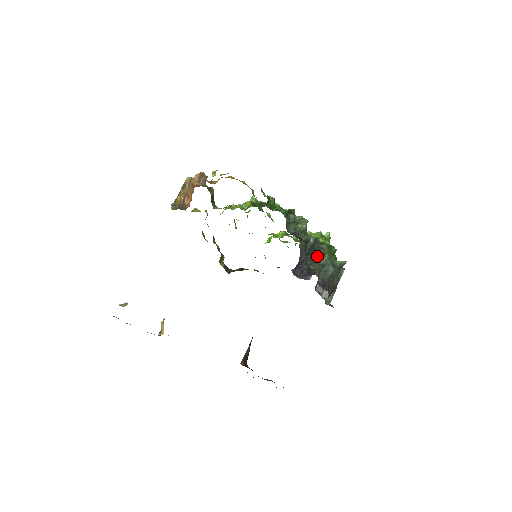
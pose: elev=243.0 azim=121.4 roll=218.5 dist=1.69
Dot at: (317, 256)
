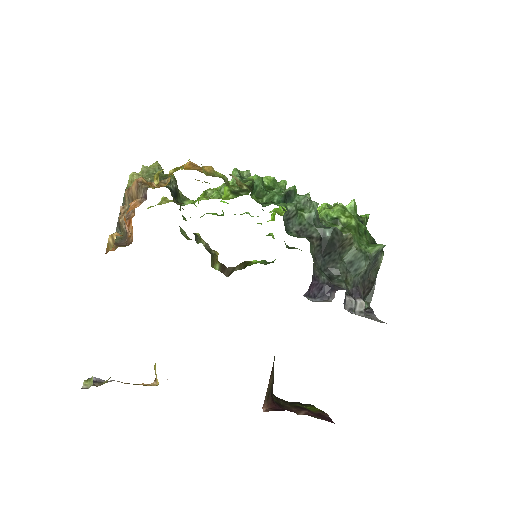
Dot at: (340, 252)
